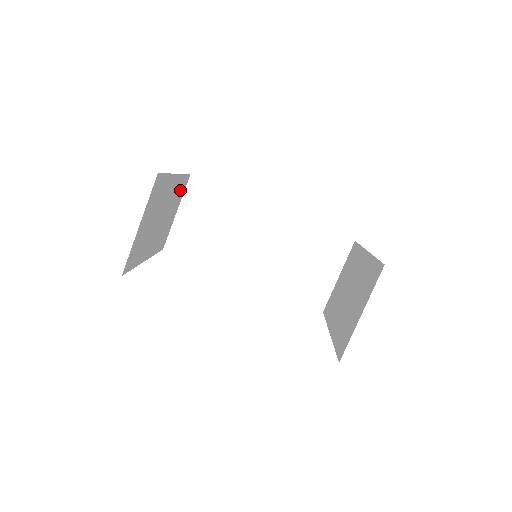
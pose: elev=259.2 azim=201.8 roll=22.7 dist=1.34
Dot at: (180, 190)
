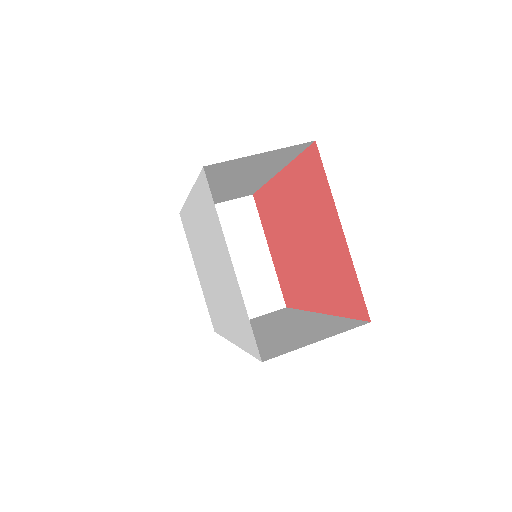
Dot at: (267, 293)
